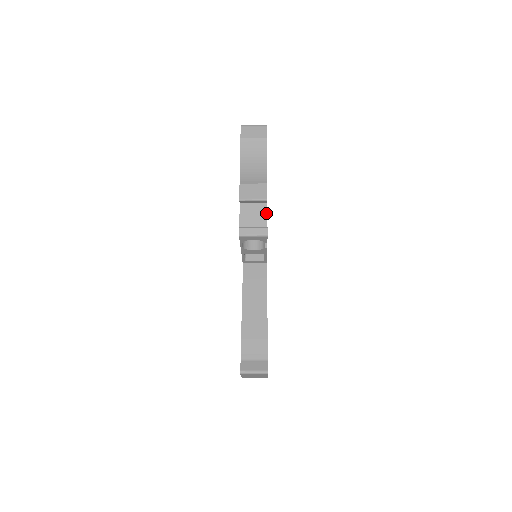
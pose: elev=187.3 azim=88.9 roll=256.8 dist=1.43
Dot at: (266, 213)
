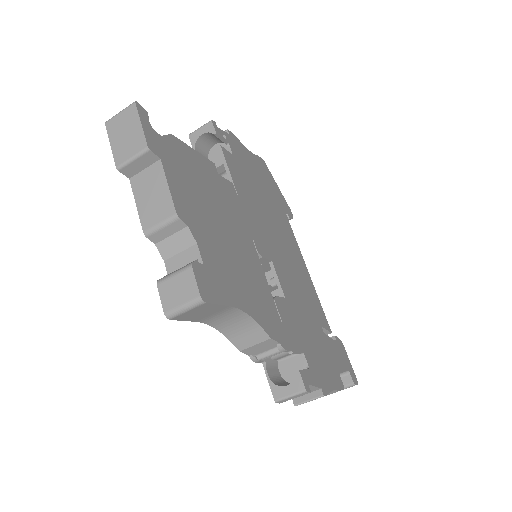
Dot at: (224, 132)
